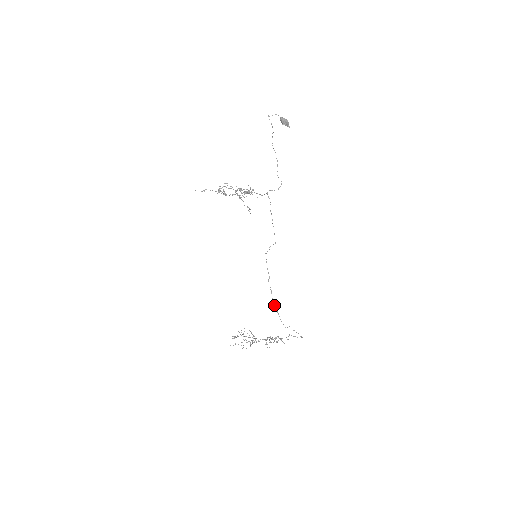
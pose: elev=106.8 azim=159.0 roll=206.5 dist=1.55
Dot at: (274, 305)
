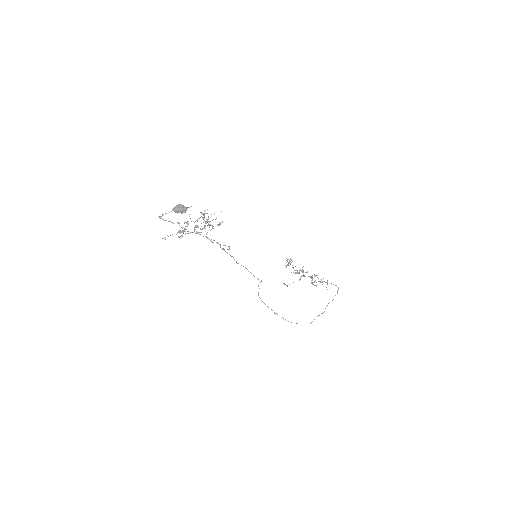
Dot at: occluded
